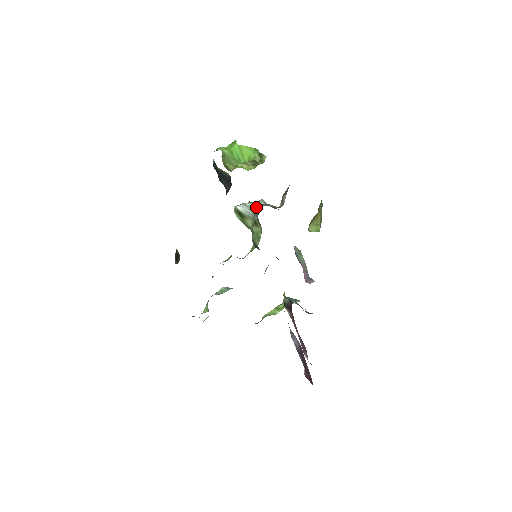
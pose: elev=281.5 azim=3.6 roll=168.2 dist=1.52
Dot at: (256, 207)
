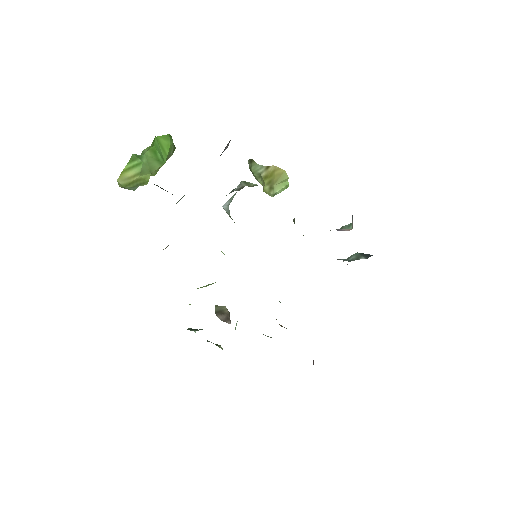
Dot at: occluded
